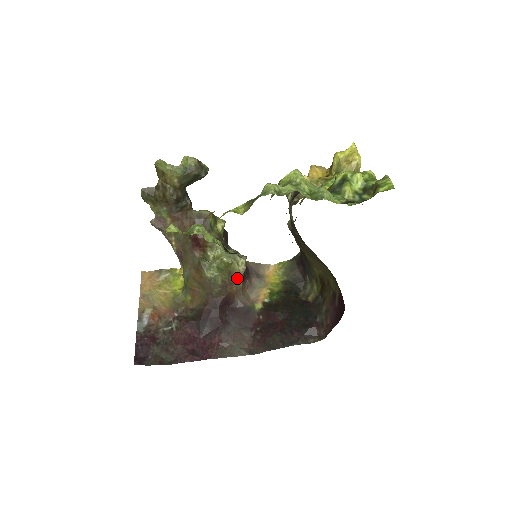
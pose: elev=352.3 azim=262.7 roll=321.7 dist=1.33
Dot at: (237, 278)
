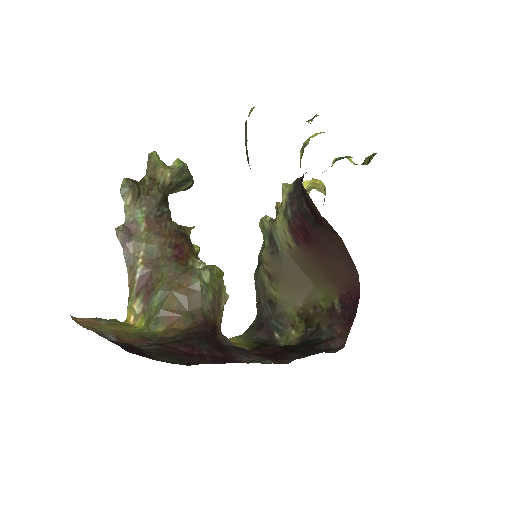
Dot at: (222, 304)
